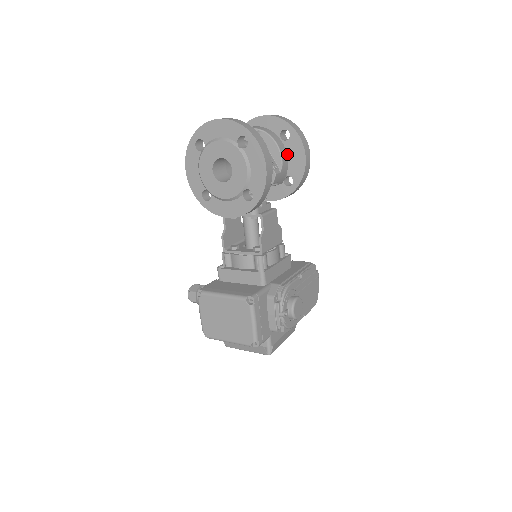
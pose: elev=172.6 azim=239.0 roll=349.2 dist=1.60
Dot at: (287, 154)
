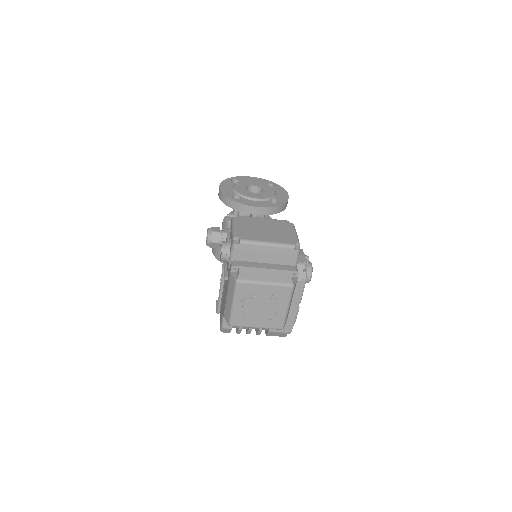
Dot at: occluded
